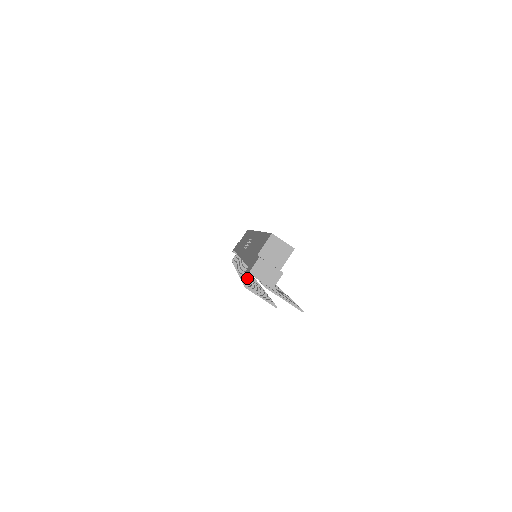
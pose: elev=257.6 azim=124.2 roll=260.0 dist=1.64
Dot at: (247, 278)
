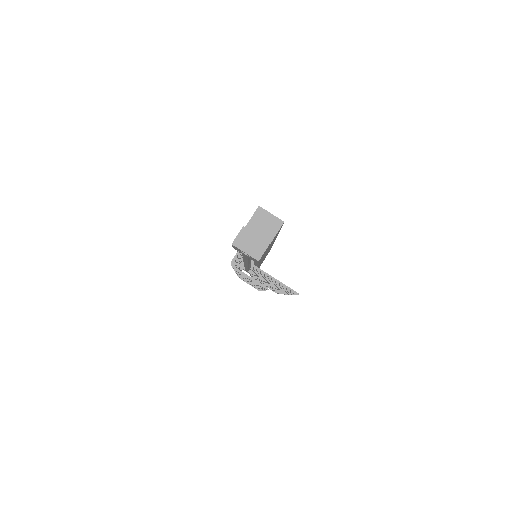
Dot at: (234, 257)
